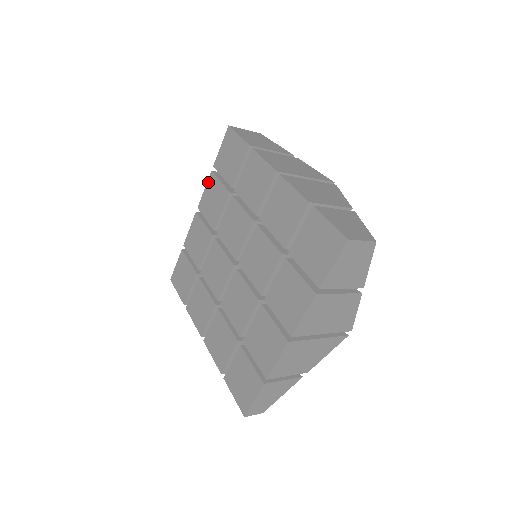
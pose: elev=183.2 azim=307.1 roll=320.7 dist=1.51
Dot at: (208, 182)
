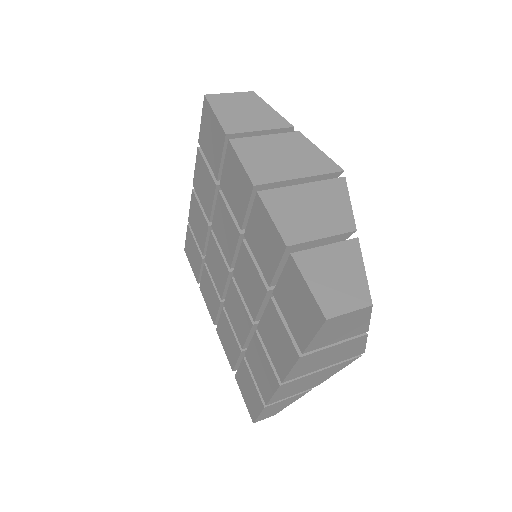
Dot at: (196, 160)
